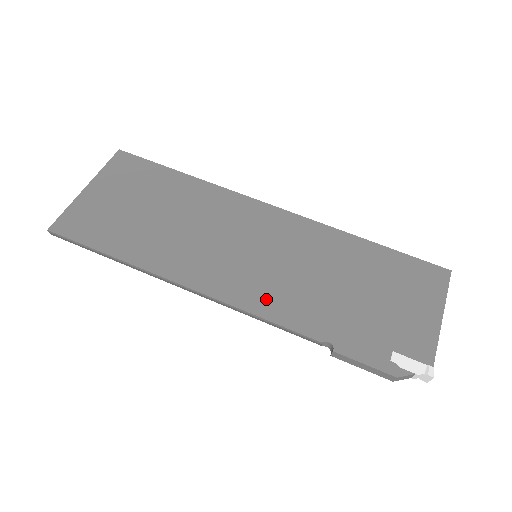
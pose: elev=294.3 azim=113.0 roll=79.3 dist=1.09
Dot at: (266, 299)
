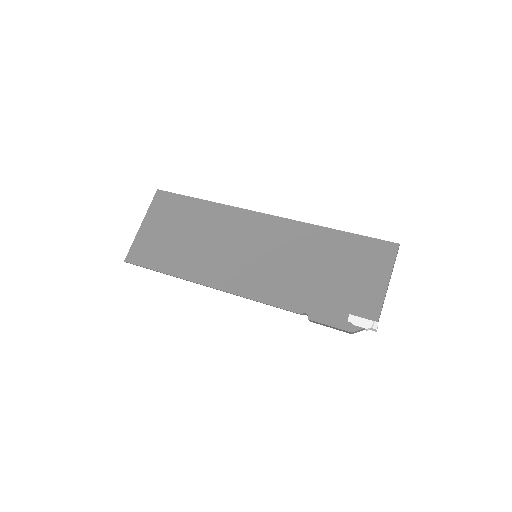
Dot at: (263, 288)
